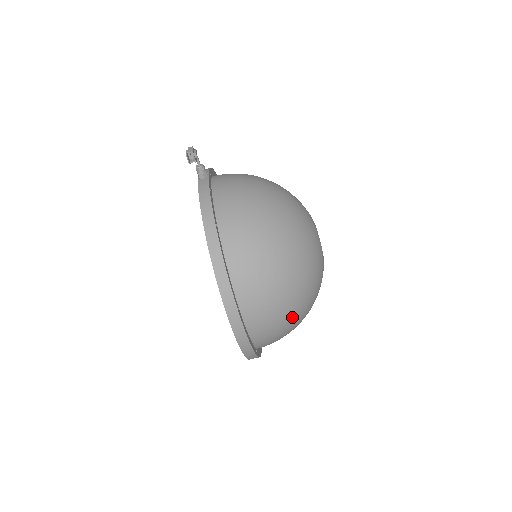
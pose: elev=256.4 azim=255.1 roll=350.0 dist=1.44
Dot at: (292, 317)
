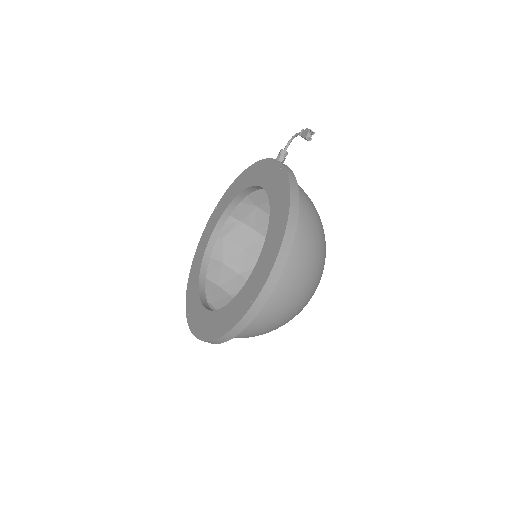
Dot at: (289, 314)
